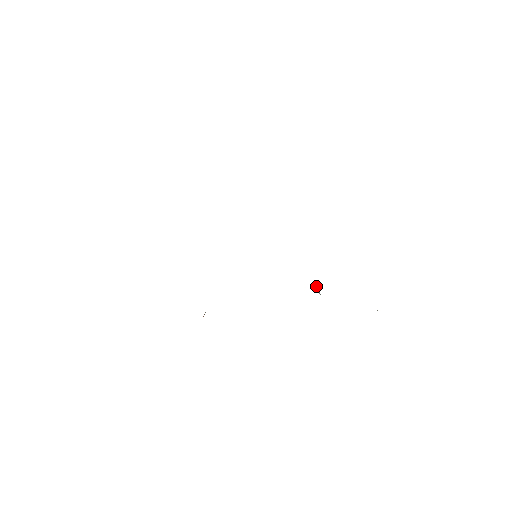
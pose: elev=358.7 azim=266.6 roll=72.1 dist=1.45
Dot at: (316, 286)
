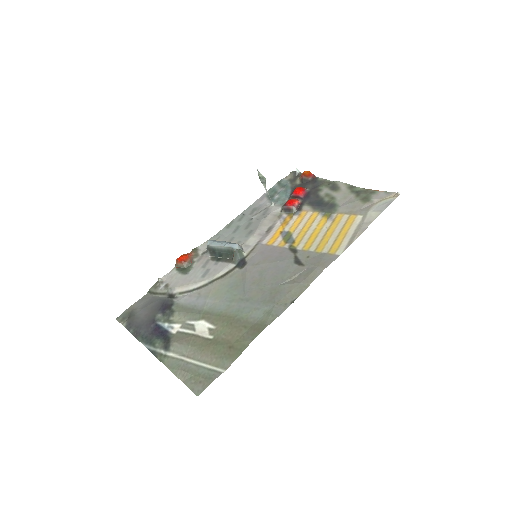
Dot at: (263, 180)
